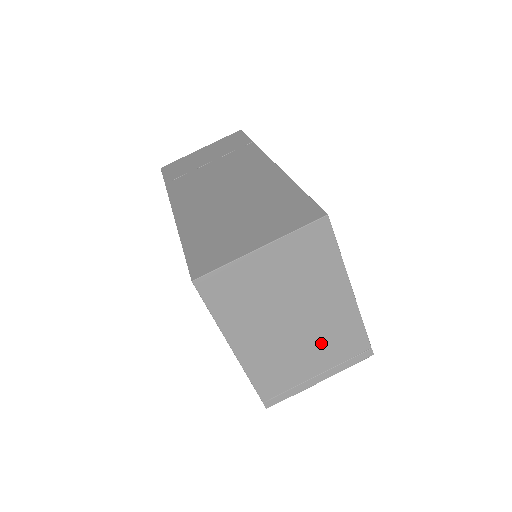
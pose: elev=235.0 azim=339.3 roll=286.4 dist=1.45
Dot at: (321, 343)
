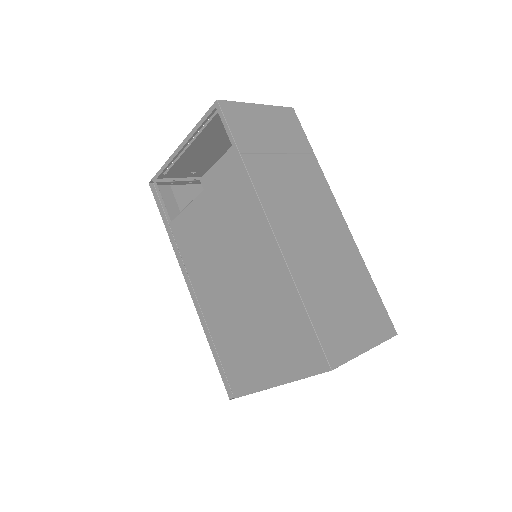
Dot at: occluded
